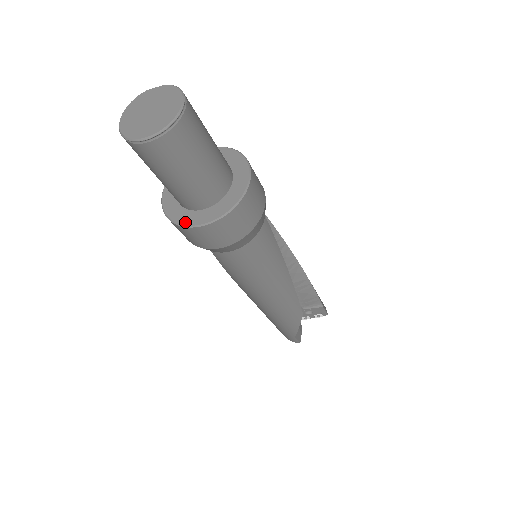
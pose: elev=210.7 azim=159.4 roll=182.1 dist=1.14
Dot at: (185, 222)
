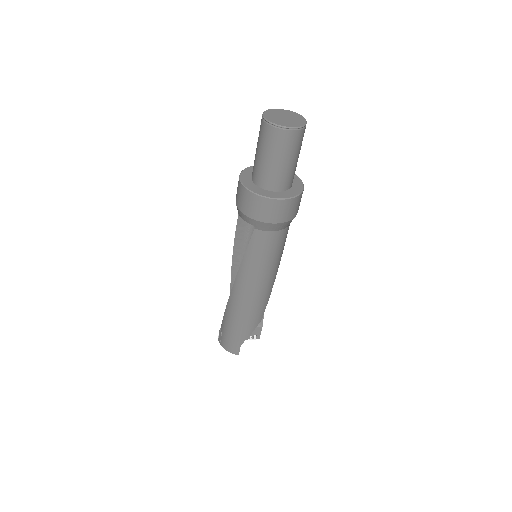
Dot at: (265, 195)
